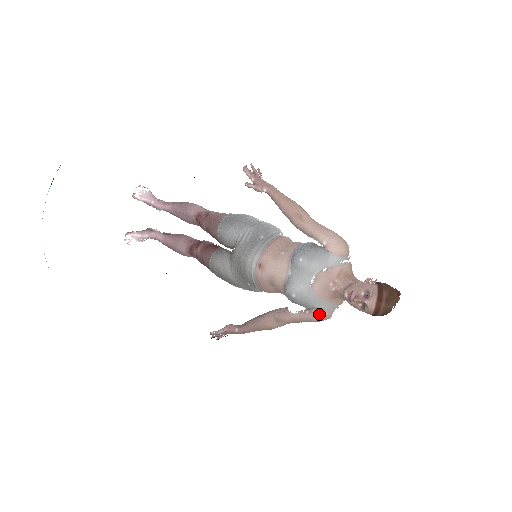
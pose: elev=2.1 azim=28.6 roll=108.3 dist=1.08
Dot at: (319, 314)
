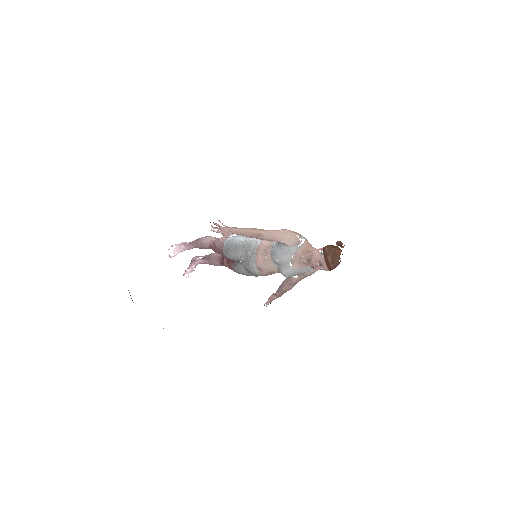
Dot at: (308, 274)
